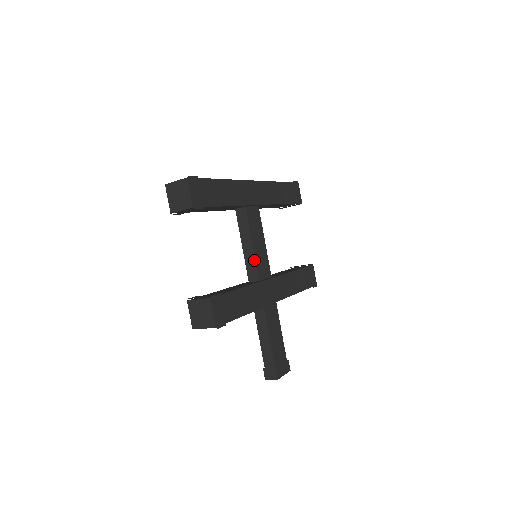
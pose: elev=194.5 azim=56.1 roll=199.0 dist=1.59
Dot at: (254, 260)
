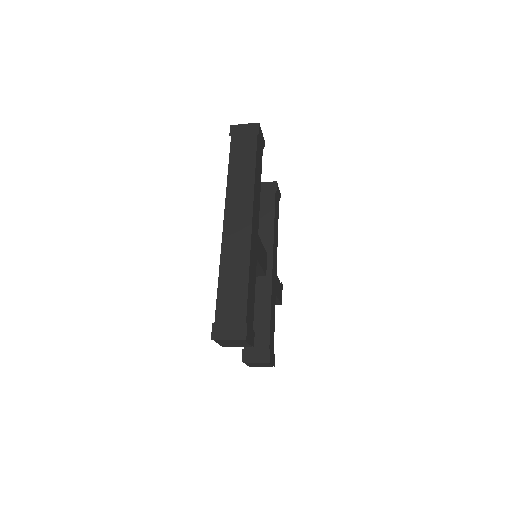
Dot at: (261, 269)
